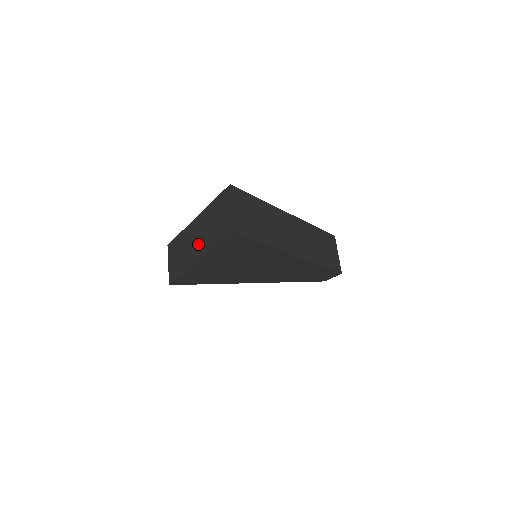
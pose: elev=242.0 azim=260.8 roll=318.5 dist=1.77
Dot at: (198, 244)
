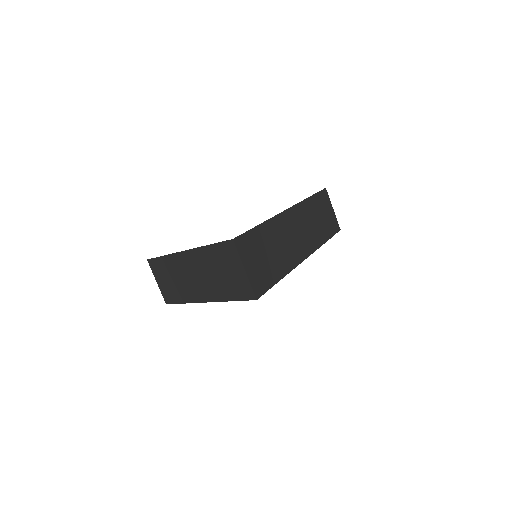
Dot at: (199, 283)
